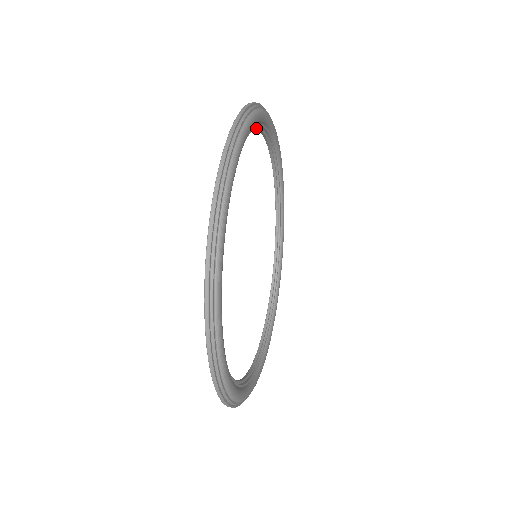
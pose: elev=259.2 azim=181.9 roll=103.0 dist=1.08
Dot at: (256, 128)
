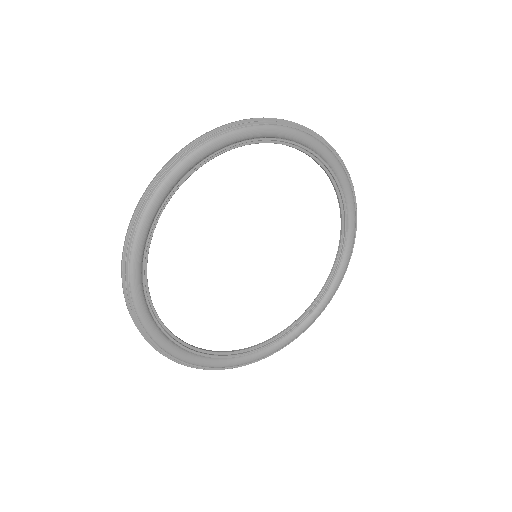
Dot at: (333, 180)
